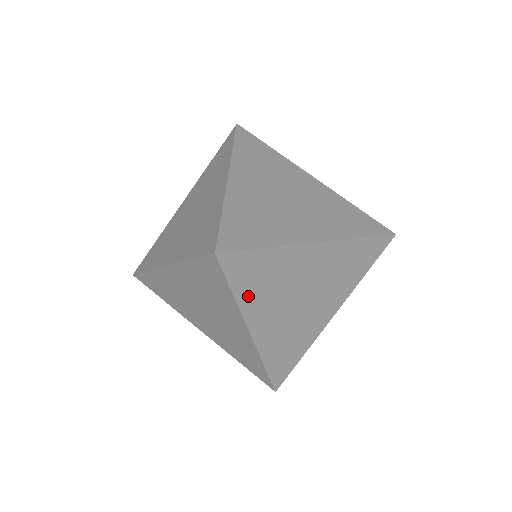
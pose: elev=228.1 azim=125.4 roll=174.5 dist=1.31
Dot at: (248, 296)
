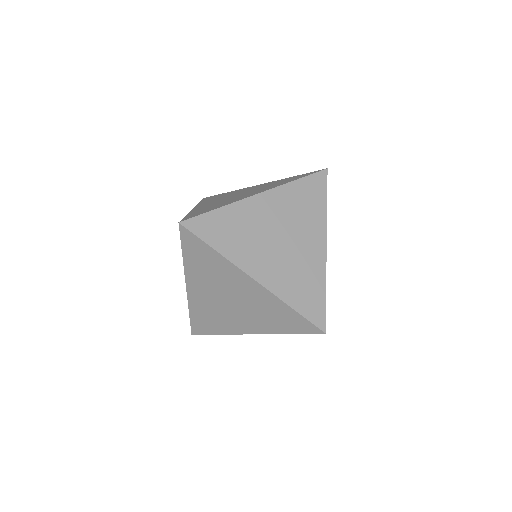
Dot at: (228, 248)
